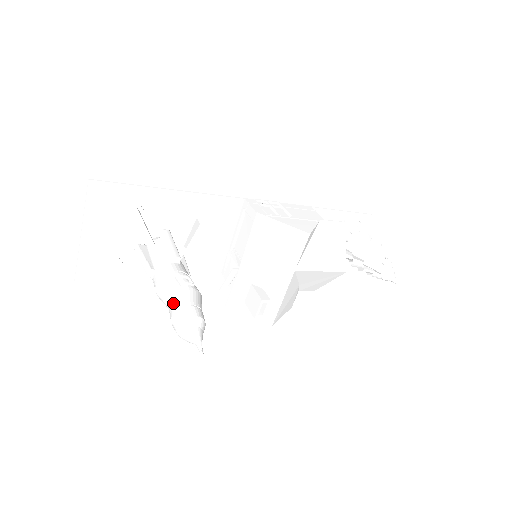
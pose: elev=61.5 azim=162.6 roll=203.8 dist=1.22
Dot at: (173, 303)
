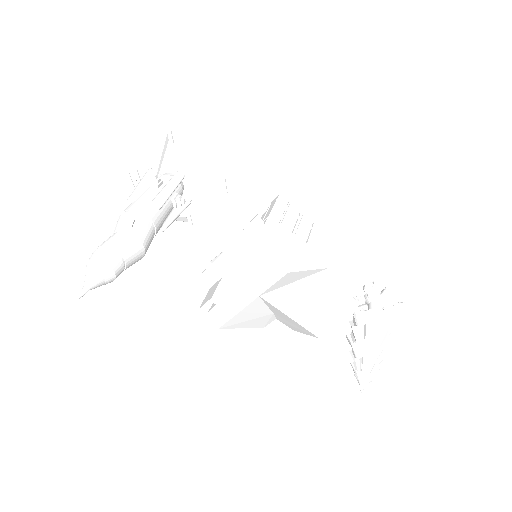
Dot at: (108, 238)
